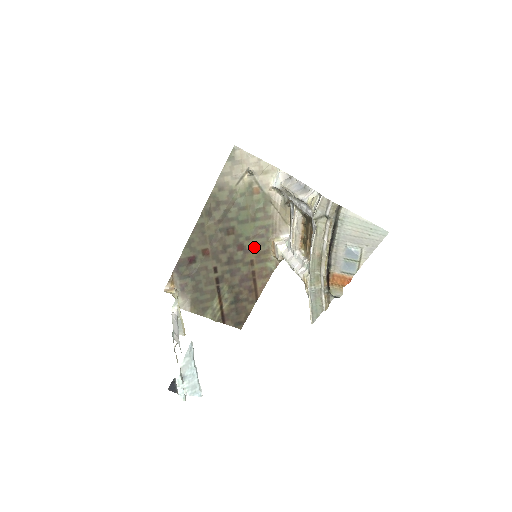
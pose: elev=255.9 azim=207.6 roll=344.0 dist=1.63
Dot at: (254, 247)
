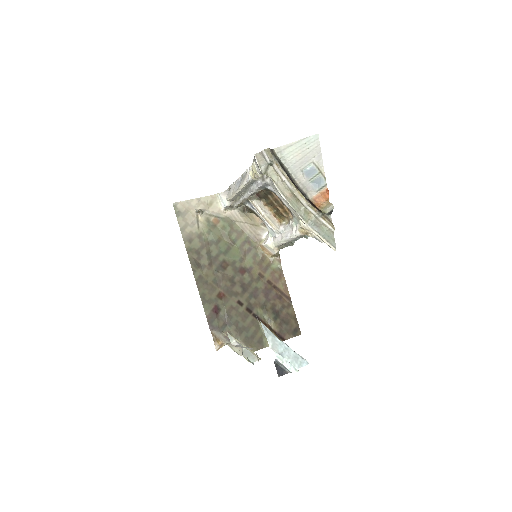
Dot at: (251, 263)
